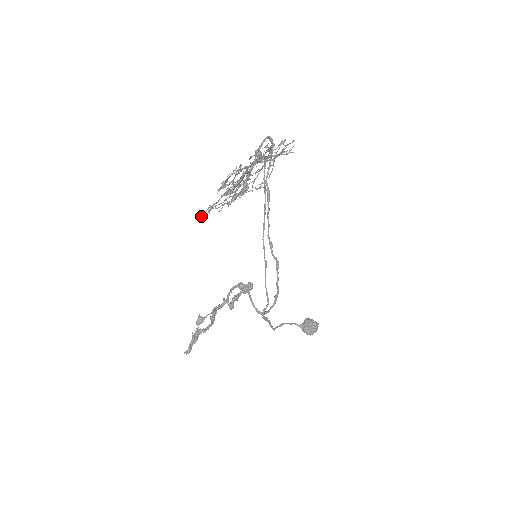
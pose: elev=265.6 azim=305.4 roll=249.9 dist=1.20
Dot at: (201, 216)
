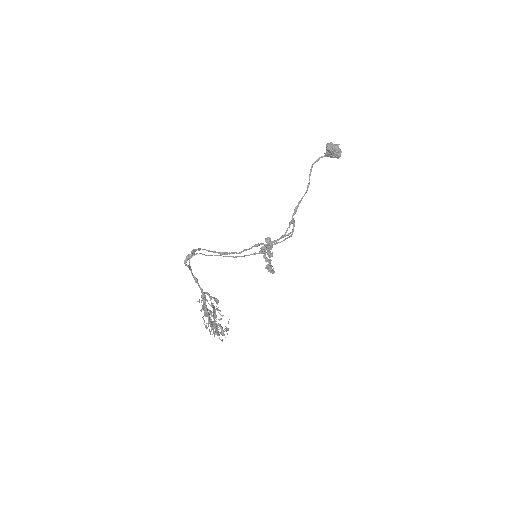
Dot at: occluded
